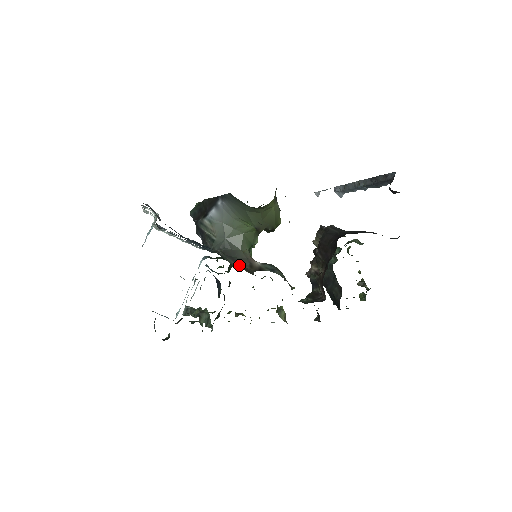
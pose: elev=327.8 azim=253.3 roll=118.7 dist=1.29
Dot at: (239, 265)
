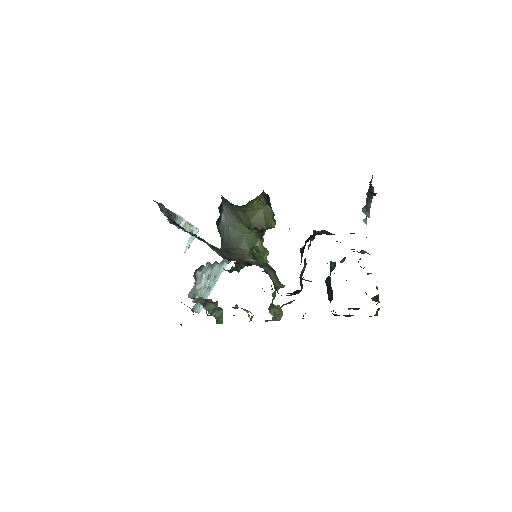
Dot at: (219, 252)
